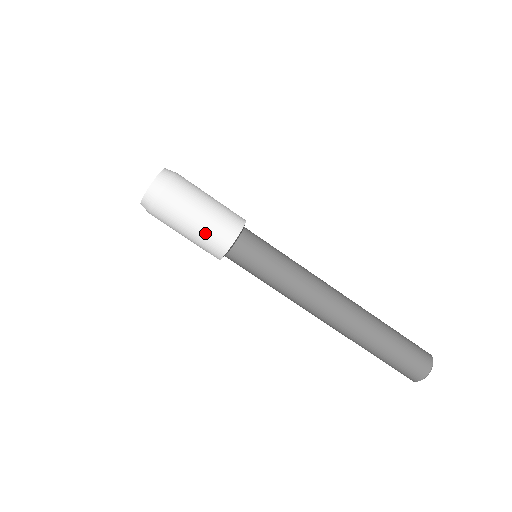
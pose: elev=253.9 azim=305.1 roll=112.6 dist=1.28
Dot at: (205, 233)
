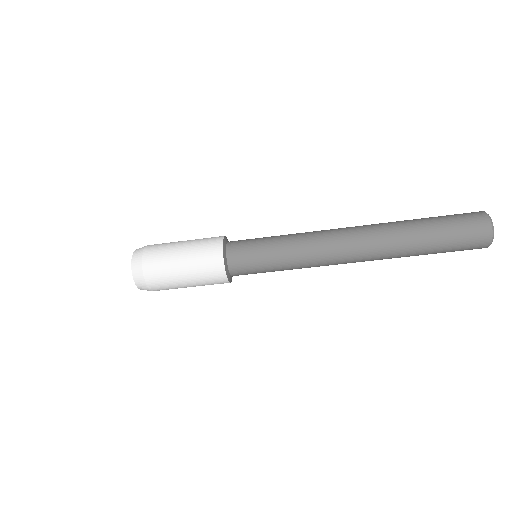
Dot at: (201, 283)
